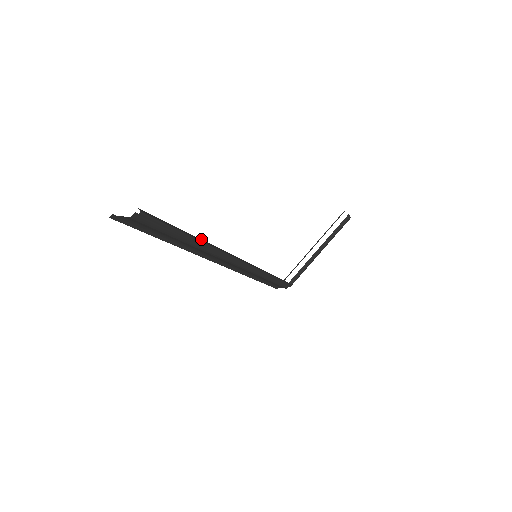
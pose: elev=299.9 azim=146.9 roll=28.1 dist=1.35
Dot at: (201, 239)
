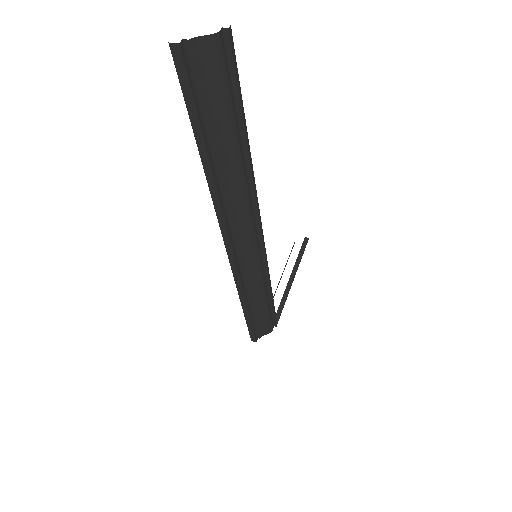
Dot at: (245, 159)
